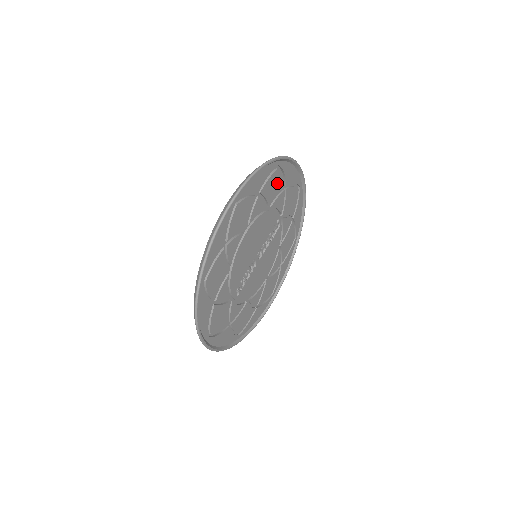
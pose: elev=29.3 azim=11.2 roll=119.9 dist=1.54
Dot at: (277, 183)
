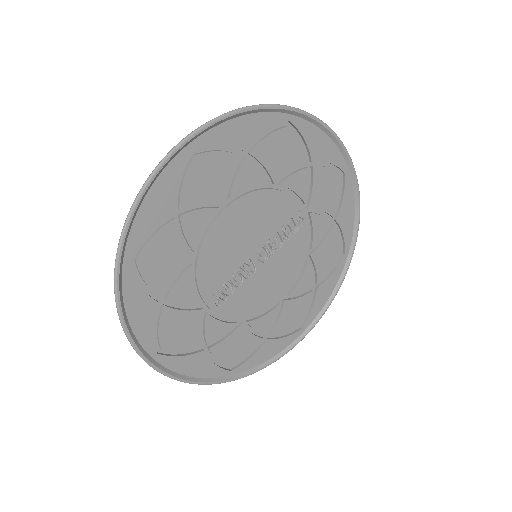
Dot at: (289, 150)
